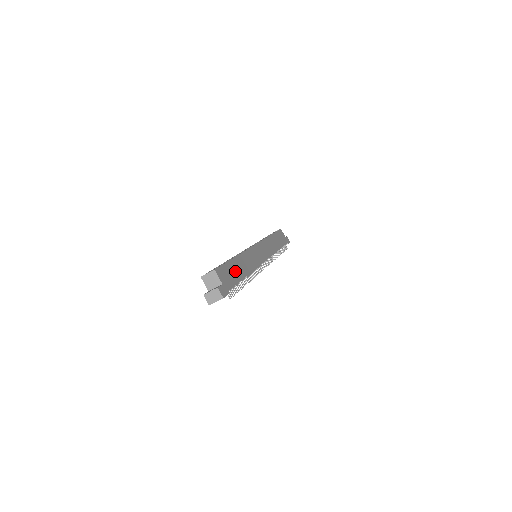
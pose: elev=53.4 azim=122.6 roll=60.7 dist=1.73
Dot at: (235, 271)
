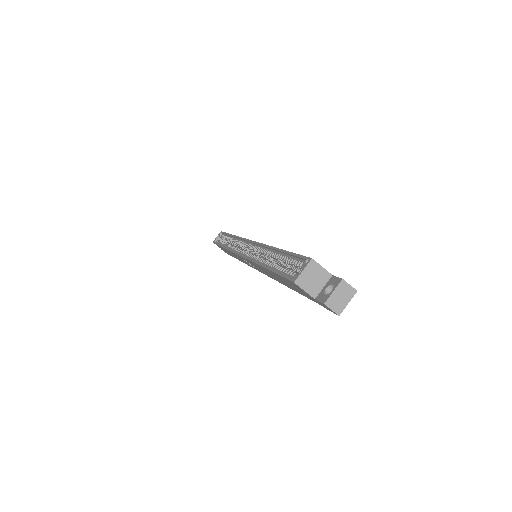
Dot at: occluded
